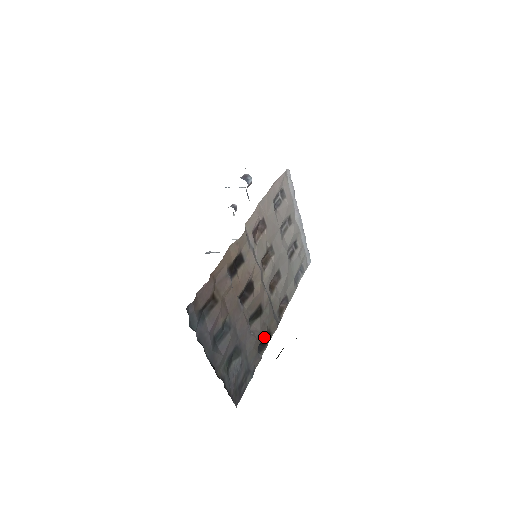
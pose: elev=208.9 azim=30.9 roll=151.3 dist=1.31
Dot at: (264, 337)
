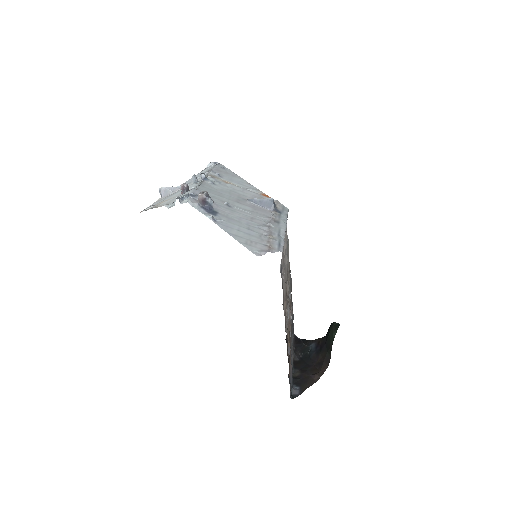
Dot at: occluded
